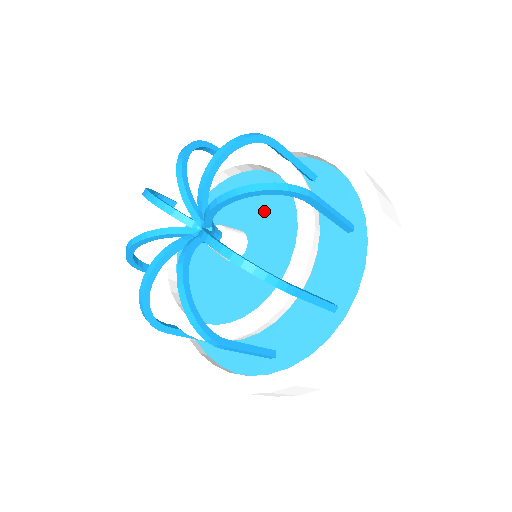
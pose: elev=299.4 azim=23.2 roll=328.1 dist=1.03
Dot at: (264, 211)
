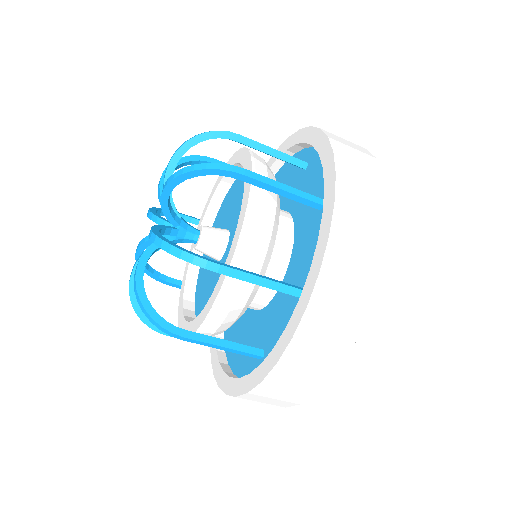
Dot at: occluded
